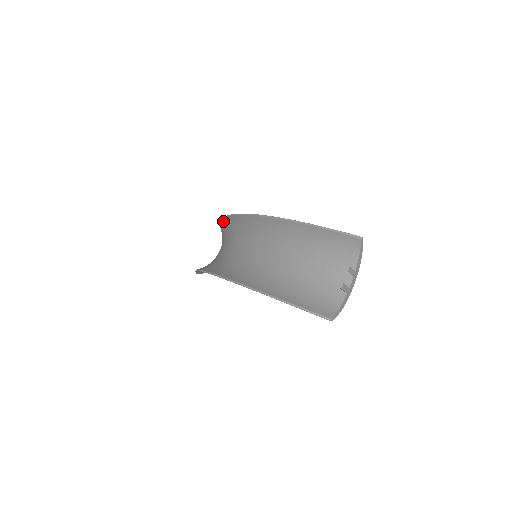
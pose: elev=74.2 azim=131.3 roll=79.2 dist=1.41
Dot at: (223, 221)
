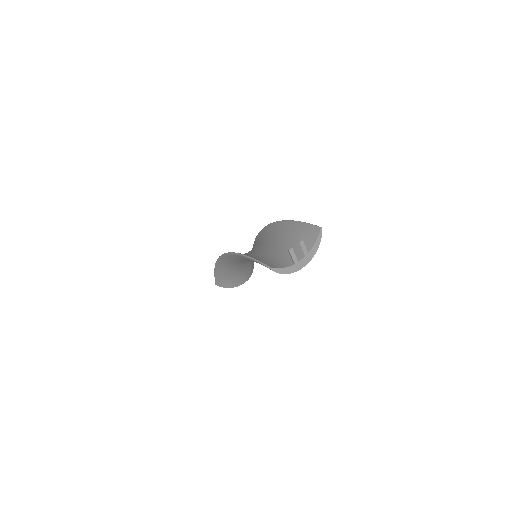
Dot at: (252, 248)
